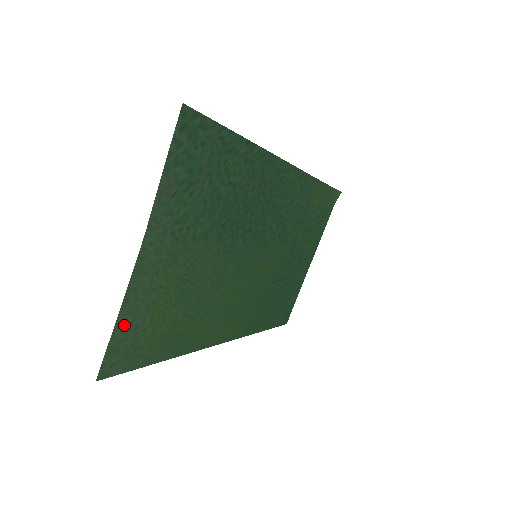
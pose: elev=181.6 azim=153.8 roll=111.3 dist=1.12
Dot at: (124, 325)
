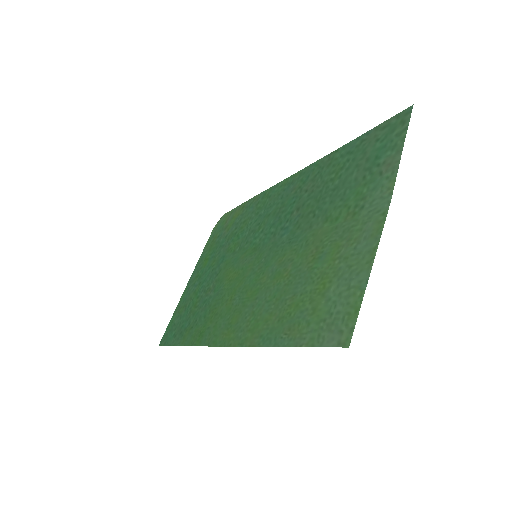
Dot at: (355, 287)
